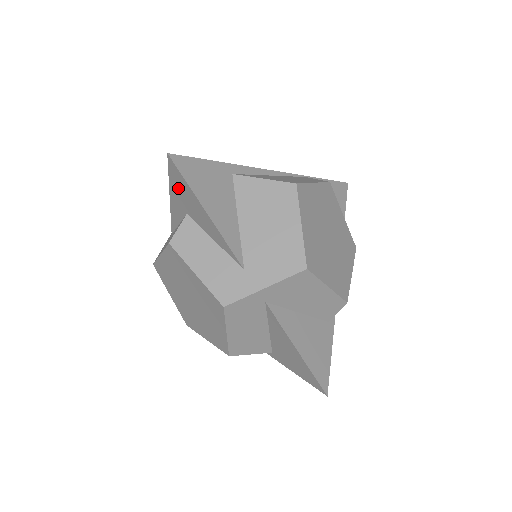
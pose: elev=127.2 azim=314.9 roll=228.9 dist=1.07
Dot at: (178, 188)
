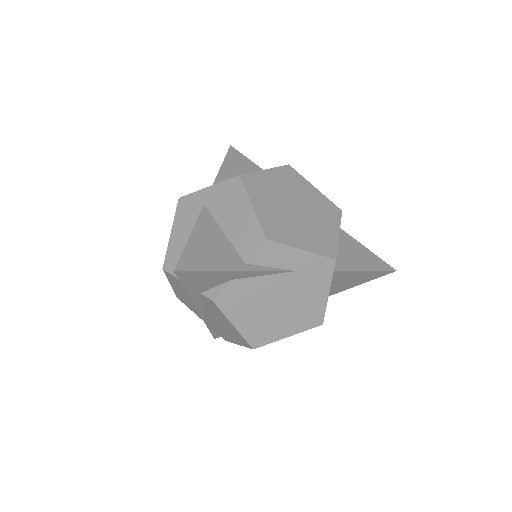
Dot at: occluded
